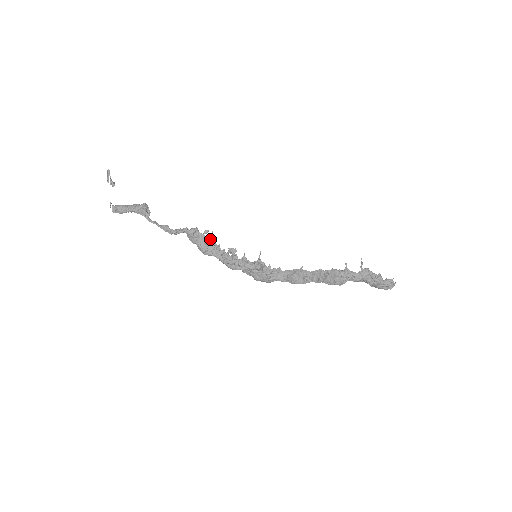
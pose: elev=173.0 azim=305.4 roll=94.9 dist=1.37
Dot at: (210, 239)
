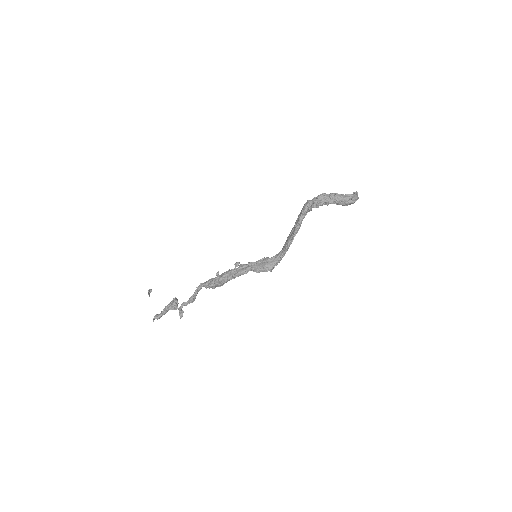
Dot at: occluded
